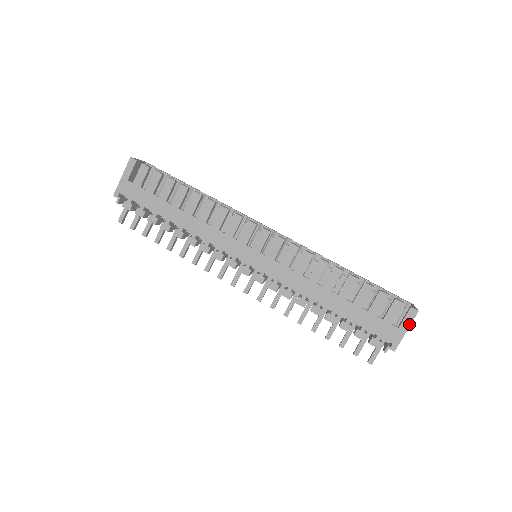
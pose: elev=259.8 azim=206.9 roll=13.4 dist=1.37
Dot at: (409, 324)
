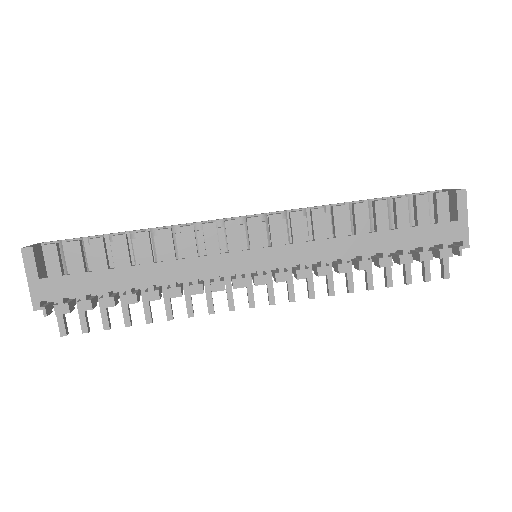
Dot at: (465, 209)
